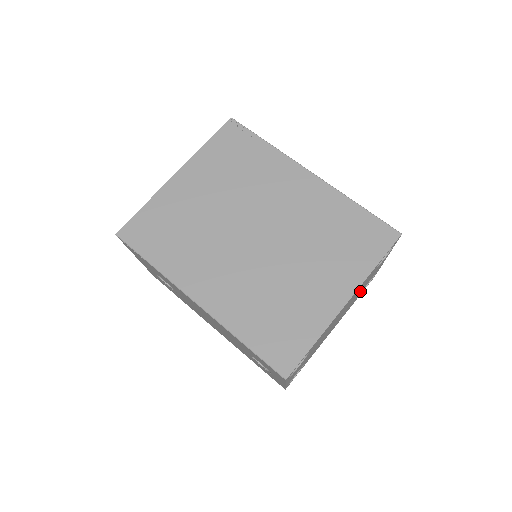
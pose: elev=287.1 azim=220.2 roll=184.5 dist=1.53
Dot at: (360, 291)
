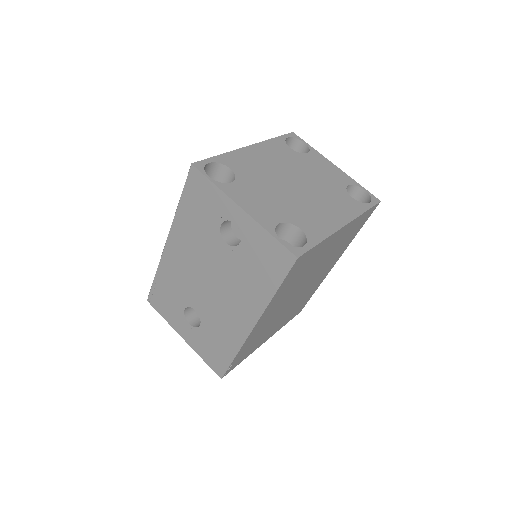
Dot at: (320, 179)
